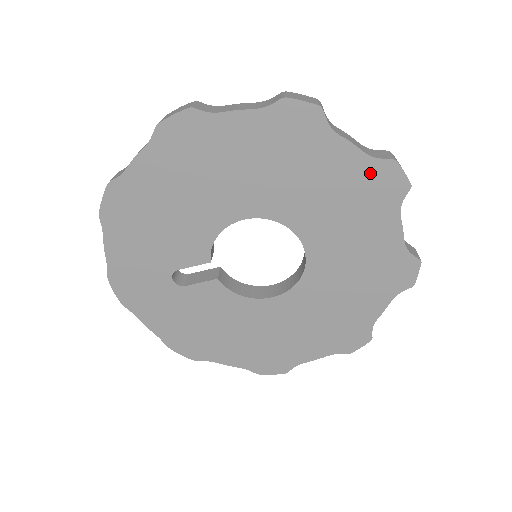
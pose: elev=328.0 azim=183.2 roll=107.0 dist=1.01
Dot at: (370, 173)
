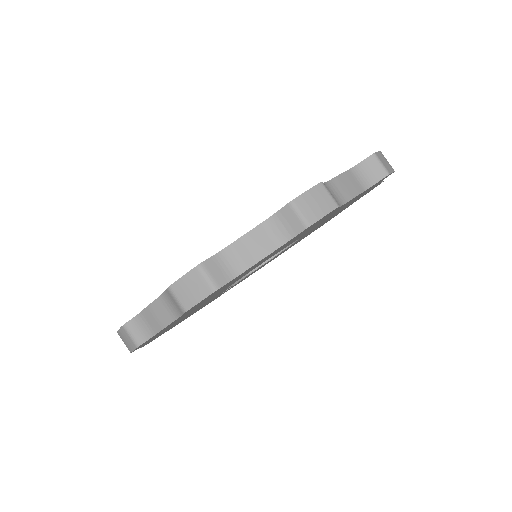
Dot at: (295, 237)
